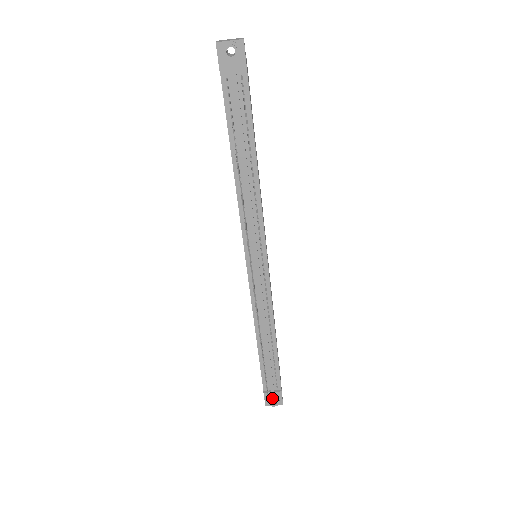
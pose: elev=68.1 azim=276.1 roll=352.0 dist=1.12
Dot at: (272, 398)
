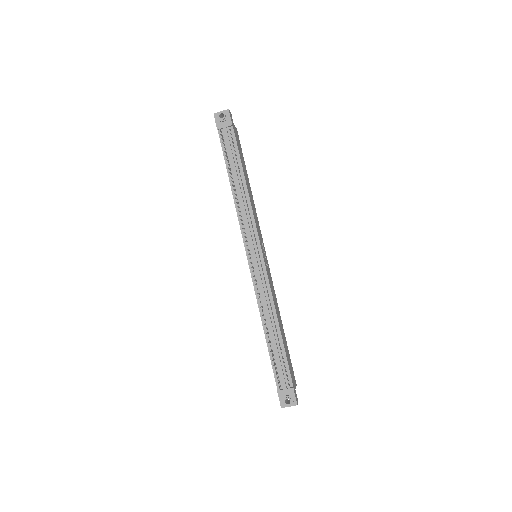
Dot at: (285, 396)
